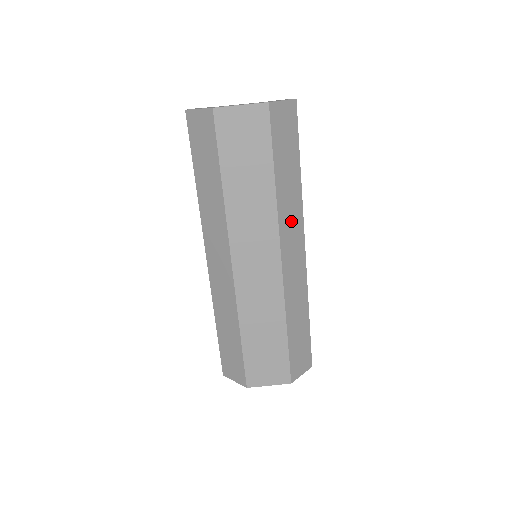
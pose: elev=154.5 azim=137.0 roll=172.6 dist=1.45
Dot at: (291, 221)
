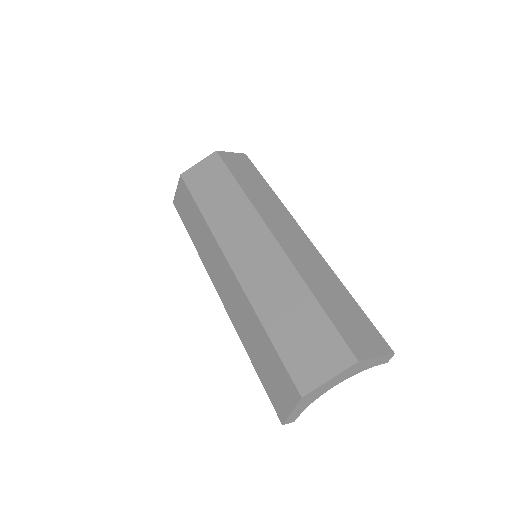
Dot at: (273, 212)
